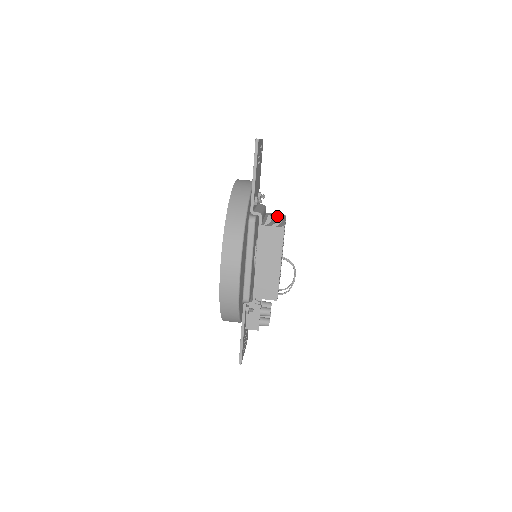
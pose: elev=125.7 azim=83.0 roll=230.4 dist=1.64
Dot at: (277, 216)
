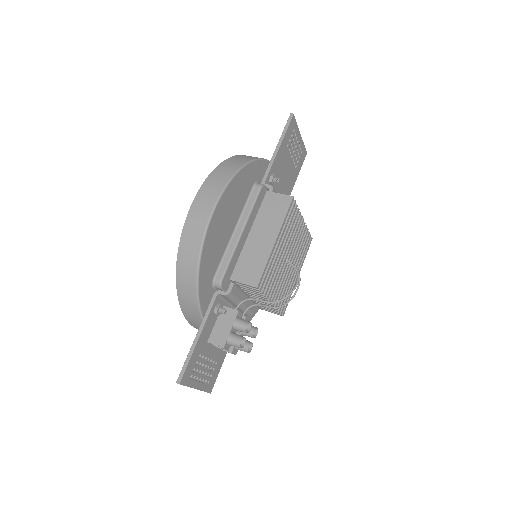
Dot at: occluded
